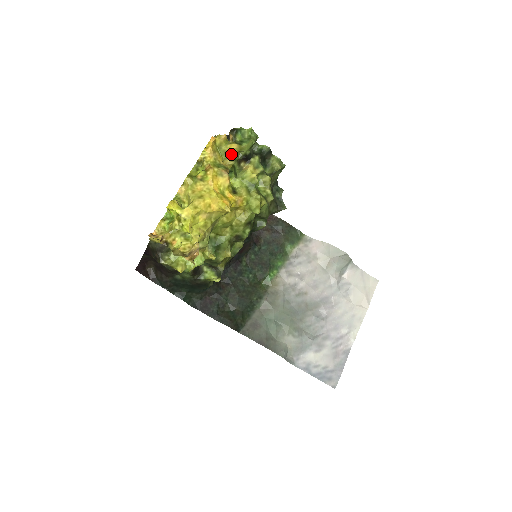
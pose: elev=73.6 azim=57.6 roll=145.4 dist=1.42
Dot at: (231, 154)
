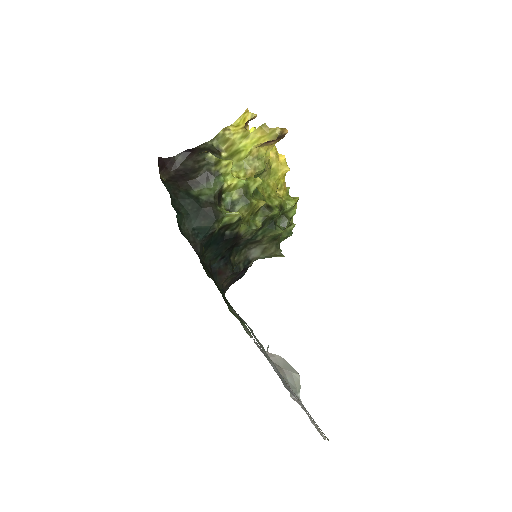
Dot at: occluded
